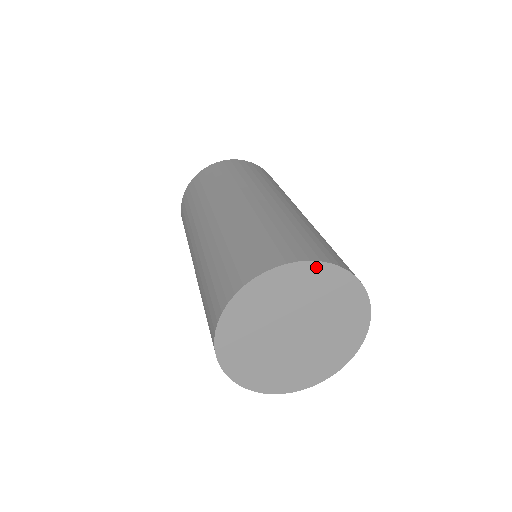
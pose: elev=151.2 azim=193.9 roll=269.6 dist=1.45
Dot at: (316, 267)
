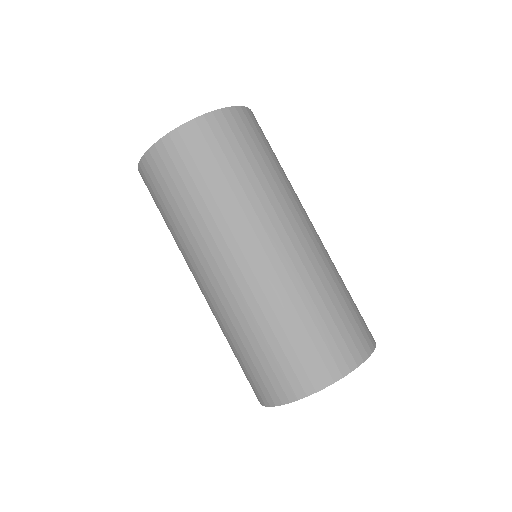
Dot at: (330, 383)
